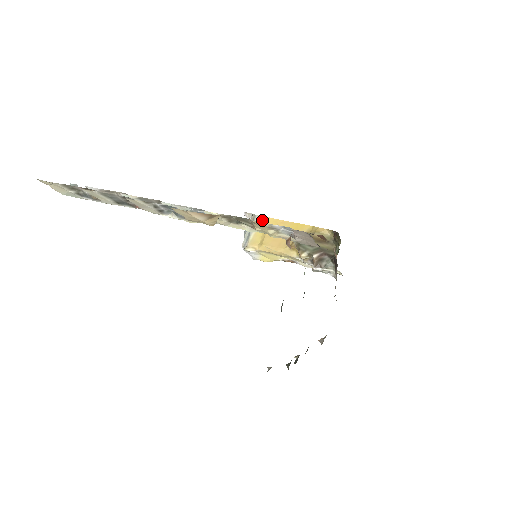
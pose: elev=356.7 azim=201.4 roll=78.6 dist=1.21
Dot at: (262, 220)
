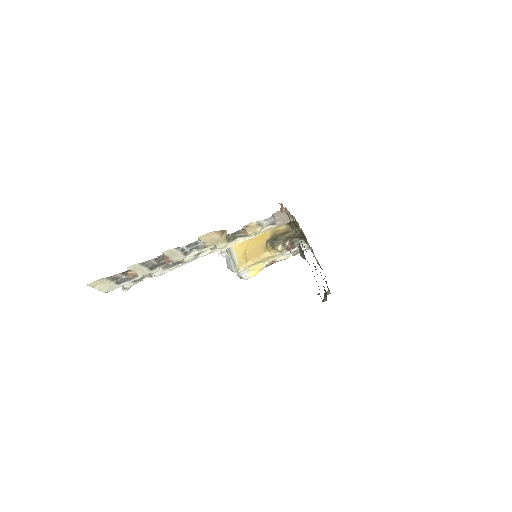
Dot at: (236, 247)
